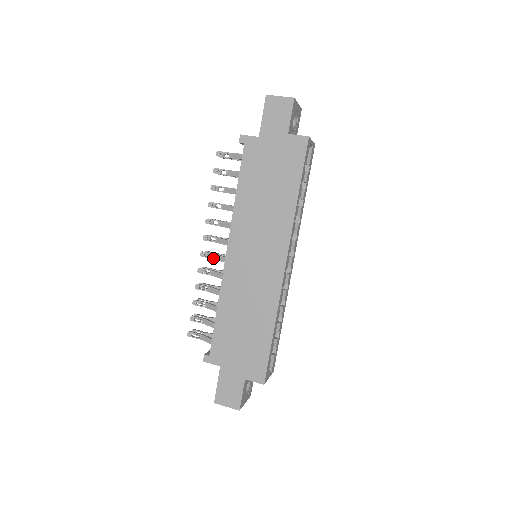
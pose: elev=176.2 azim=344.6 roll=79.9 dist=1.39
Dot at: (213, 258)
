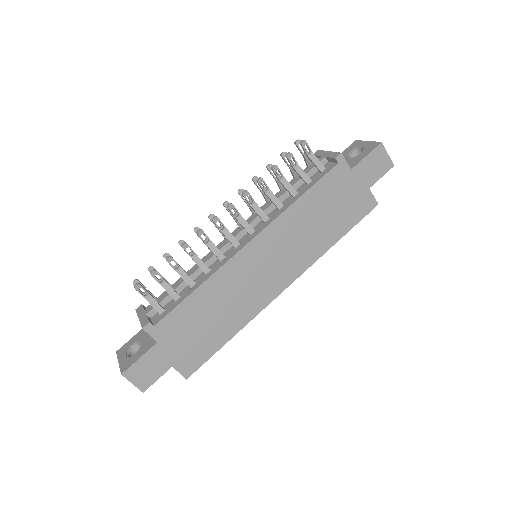
Dot at: (222, 231)
